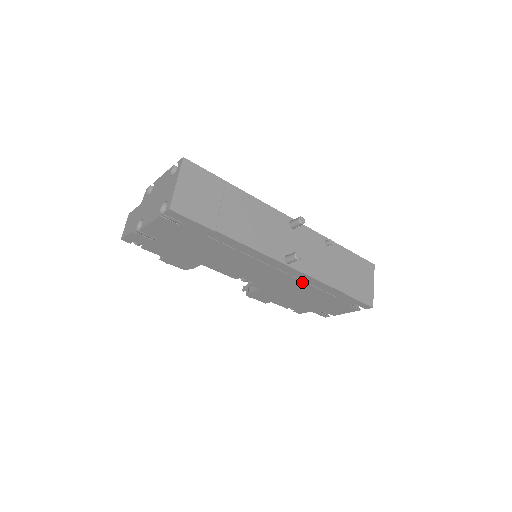
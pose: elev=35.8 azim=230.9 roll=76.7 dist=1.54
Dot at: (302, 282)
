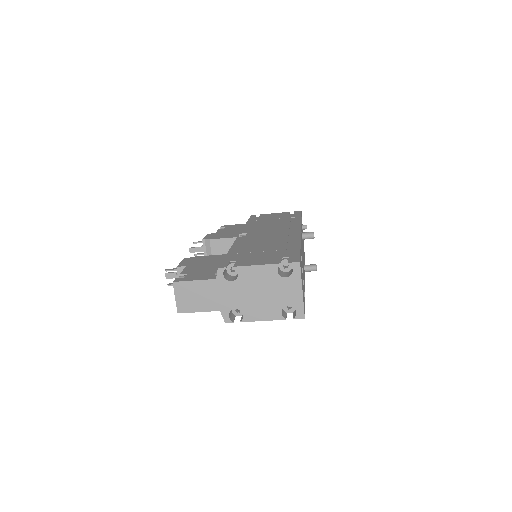
Dot at: occluded
